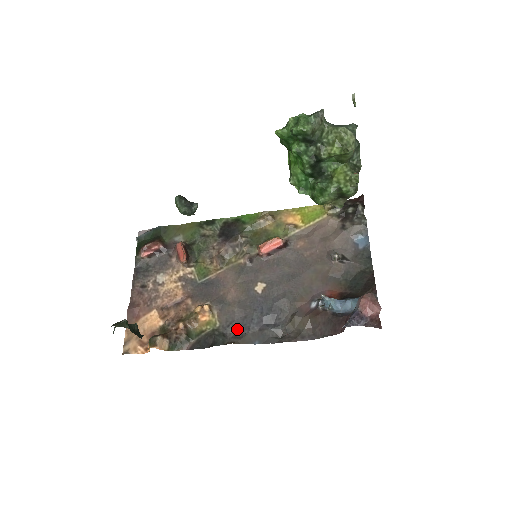
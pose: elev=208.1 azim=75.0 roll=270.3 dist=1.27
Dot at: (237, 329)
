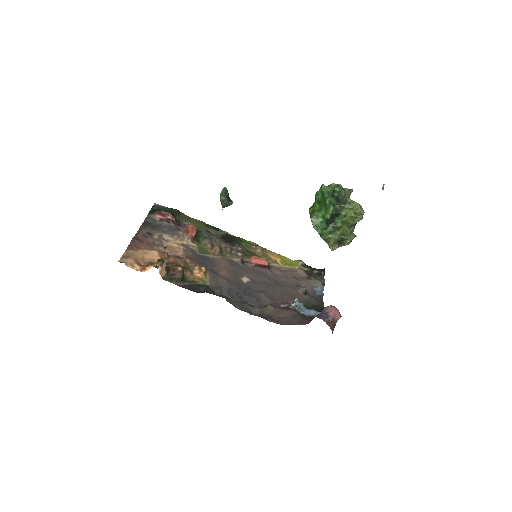
Dot at: (223, 293)
